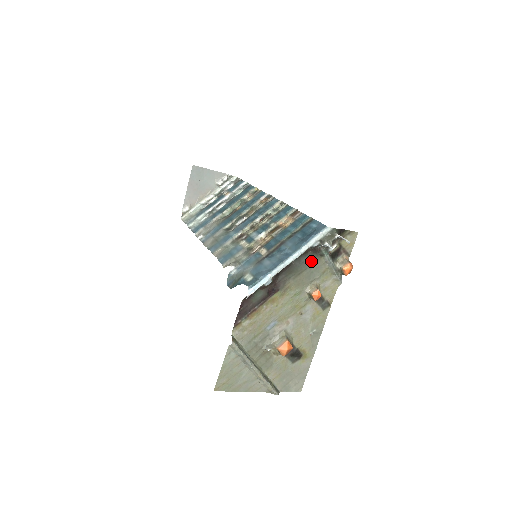
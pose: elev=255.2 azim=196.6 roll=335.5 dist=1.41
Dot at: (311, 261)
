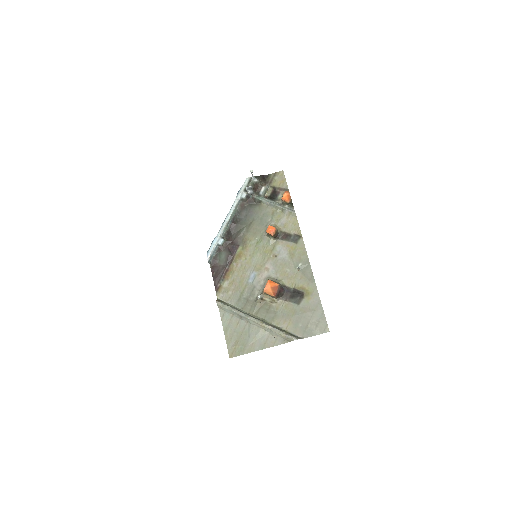
Dot at: (254, 211)
